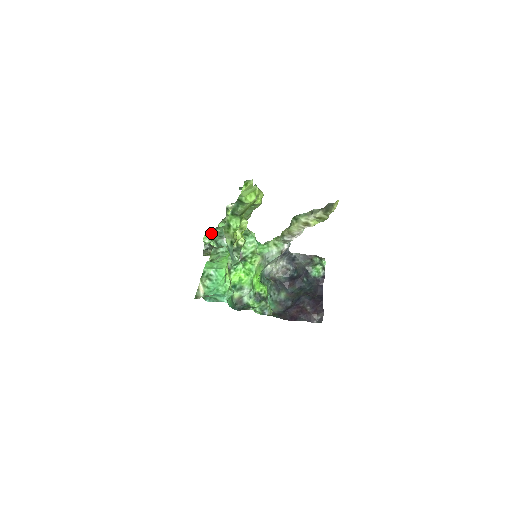
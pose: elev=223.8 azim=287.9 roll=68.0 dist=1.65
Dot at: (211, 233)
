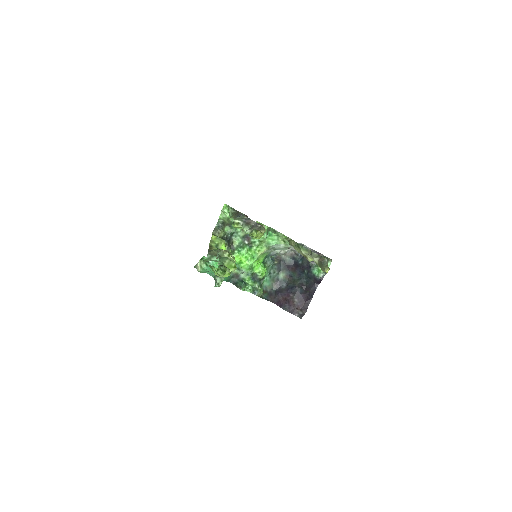
Dot at: (229, 209)
